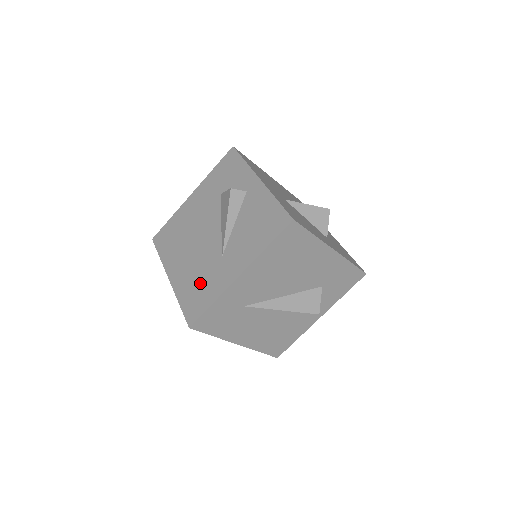
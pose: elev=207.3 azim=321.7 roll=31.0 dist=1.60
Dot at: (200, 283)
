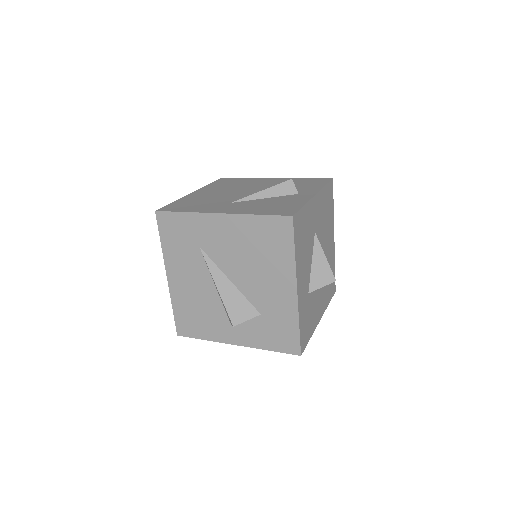
Dot at: (199, 203)
